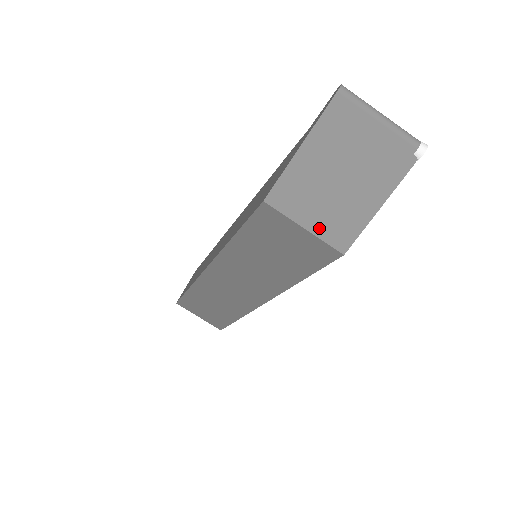
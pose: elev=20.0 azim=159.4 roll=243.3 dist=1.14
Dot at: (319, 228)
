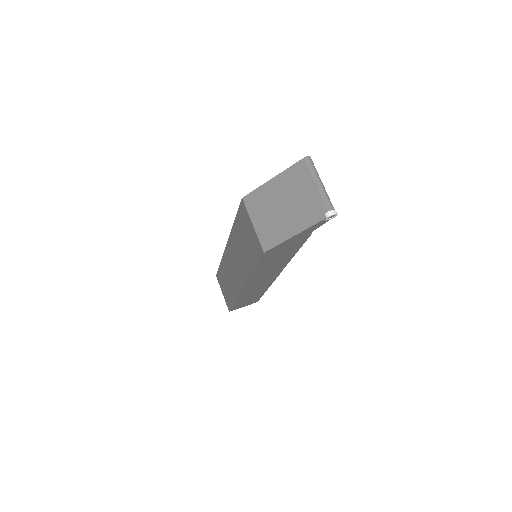
Dot at: (260, 229)
